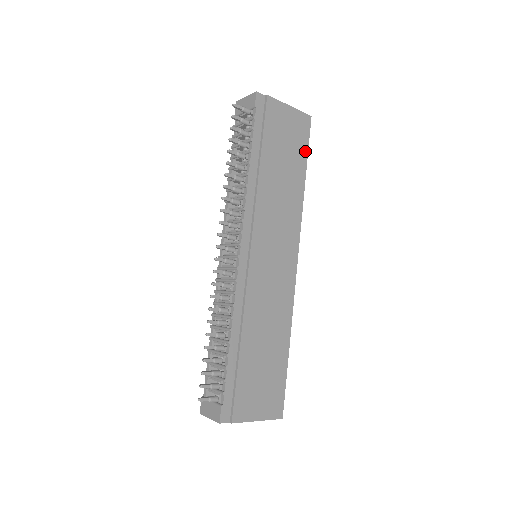
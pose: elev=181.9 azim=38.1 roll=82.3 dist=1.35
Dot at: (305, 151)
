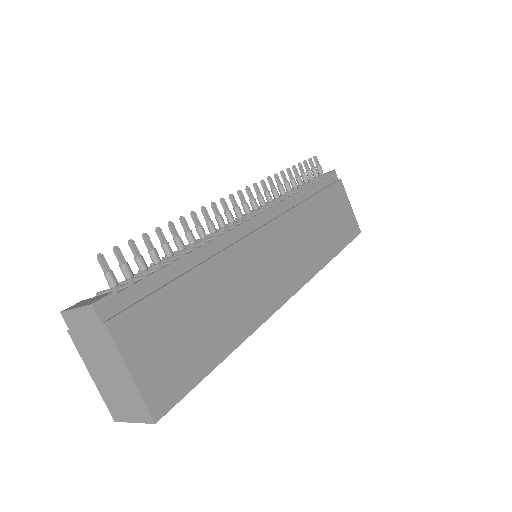
Dot at: (346, 242)
